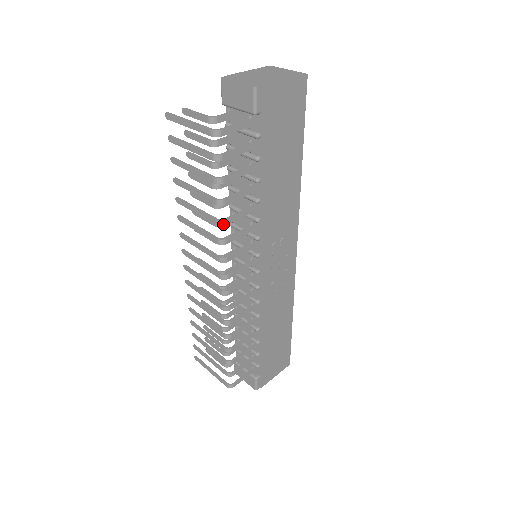
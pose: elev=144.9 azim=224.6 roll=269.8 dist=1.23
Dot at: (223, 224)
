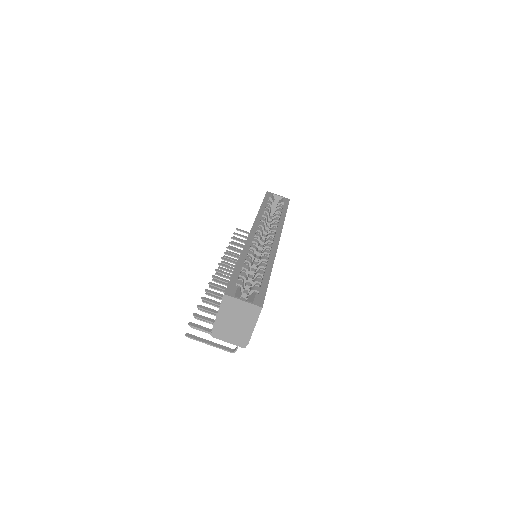
Dot at: occluded
